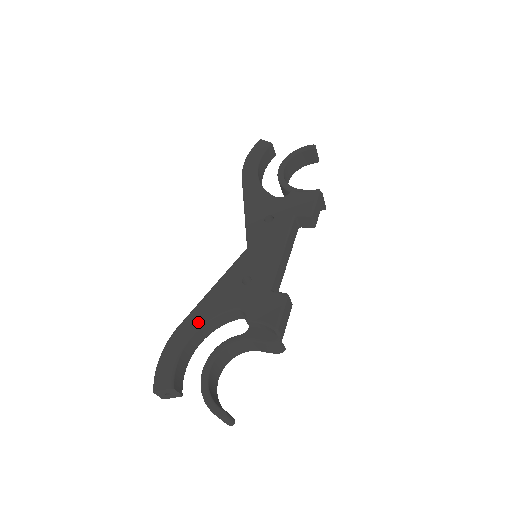
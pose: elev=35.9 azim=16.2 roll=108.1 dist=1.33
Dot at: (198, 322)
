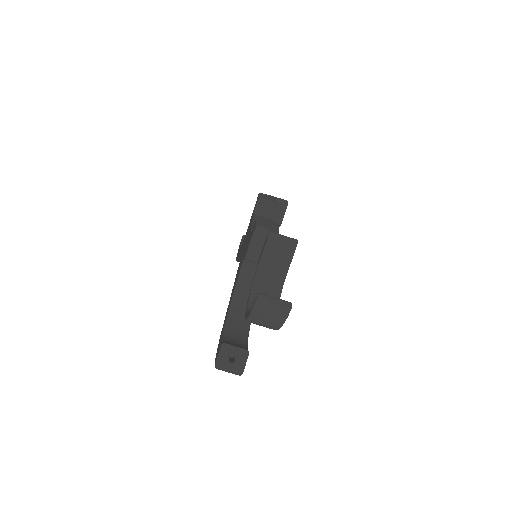
Dot at: (228, 308)
